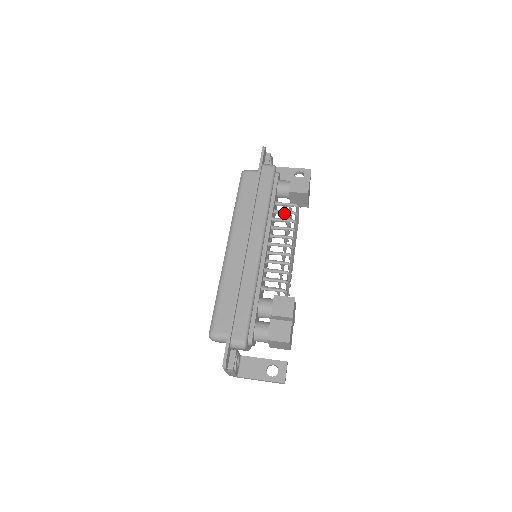
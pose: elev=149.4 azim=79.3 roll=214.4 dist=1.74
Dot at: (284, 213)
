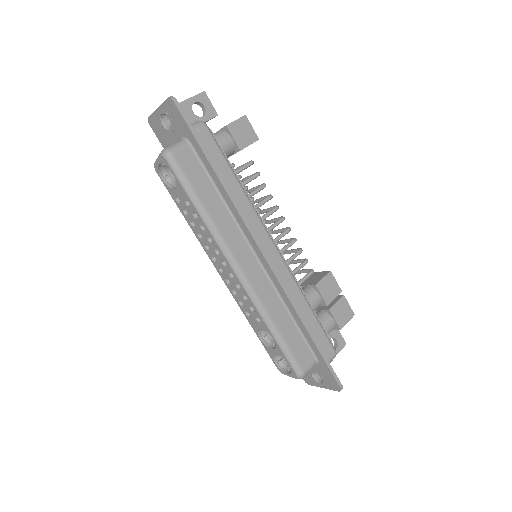
Dot at: occluded
